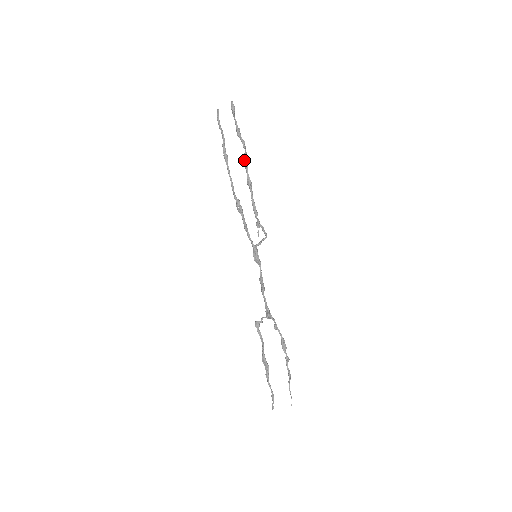
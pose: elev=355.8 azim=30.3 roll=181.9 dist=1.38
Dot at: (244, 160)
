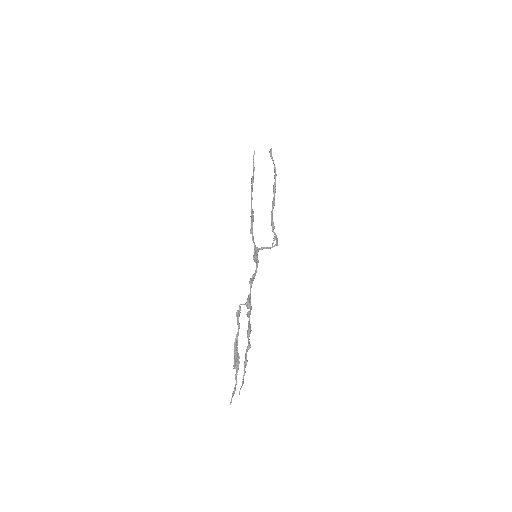
Dot at: (273, 188)
